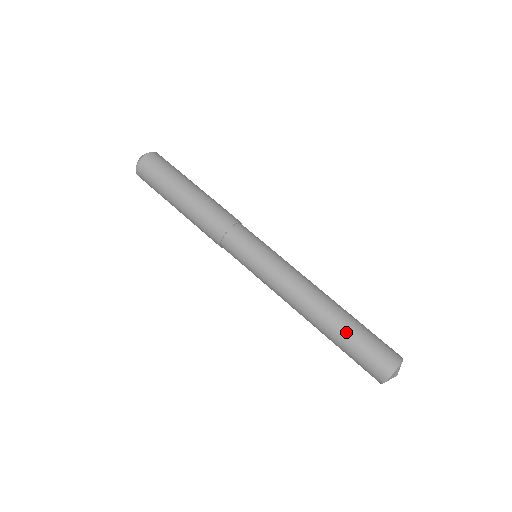
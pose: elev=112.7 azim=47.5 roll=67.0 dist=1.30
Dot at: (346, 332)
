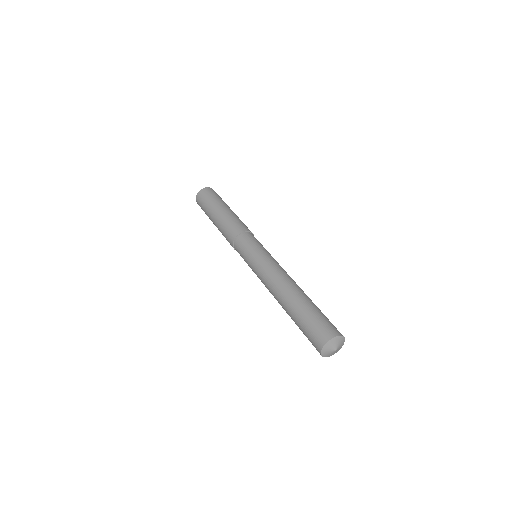
Dot at: (294, 316)
